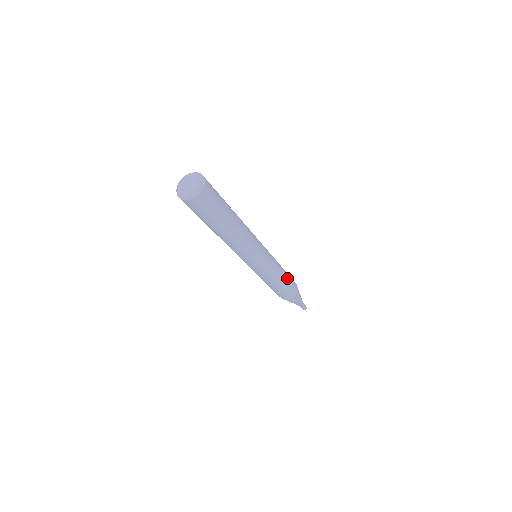
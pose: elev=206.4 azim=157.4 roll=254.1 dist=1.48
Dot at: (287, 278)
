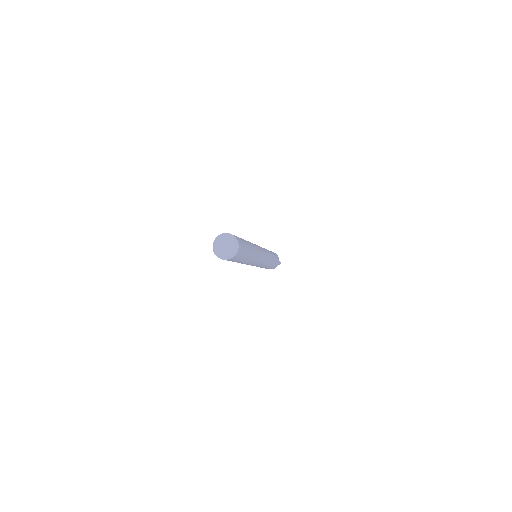
Dot at: (270, 267)
